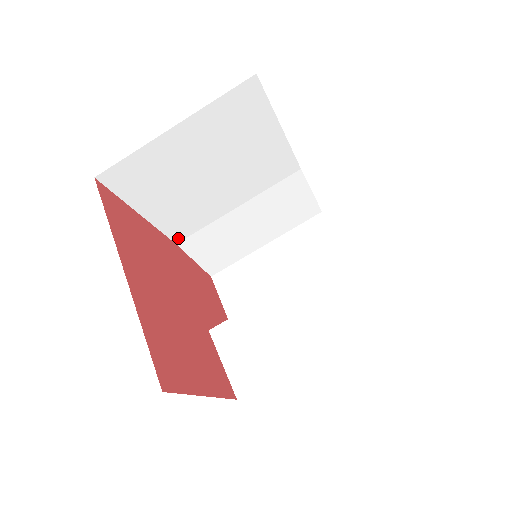
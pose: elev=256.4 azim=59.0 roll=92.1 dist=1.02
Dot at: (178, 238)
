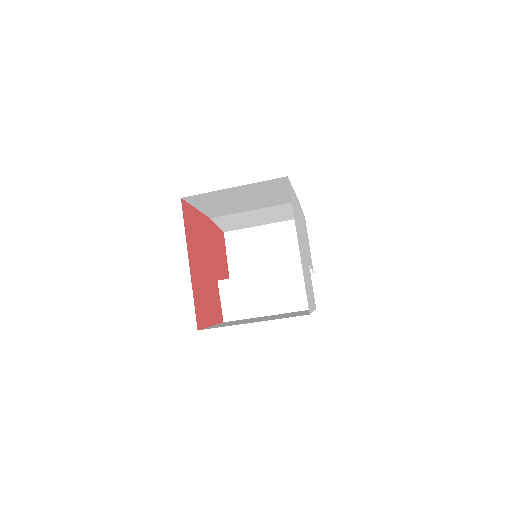
Dot at: (213, 216)
